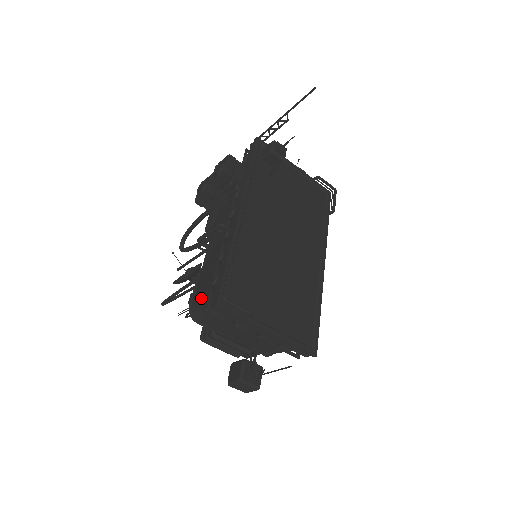
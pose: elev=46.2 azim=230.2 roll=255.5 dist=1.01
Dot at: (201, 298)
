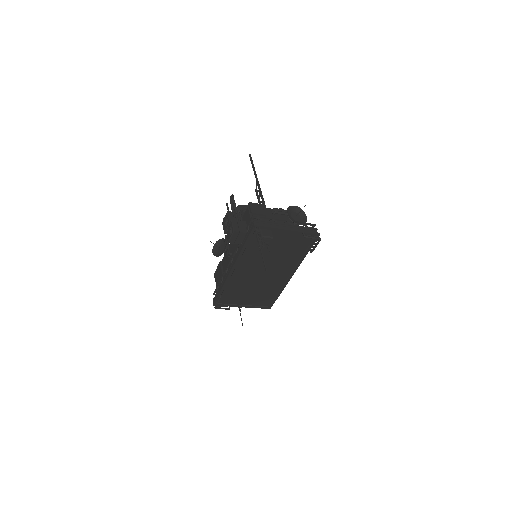
Dot at: (216, 281)
